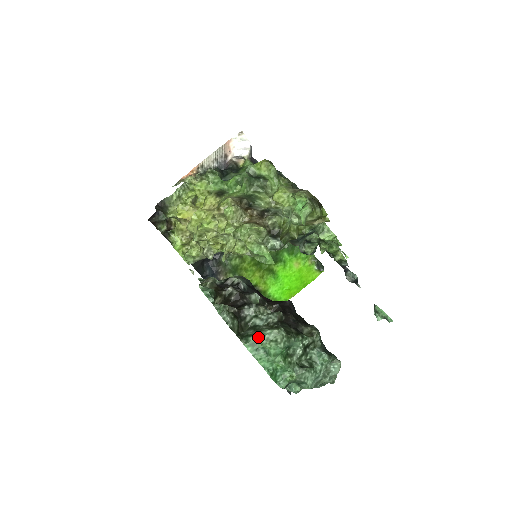
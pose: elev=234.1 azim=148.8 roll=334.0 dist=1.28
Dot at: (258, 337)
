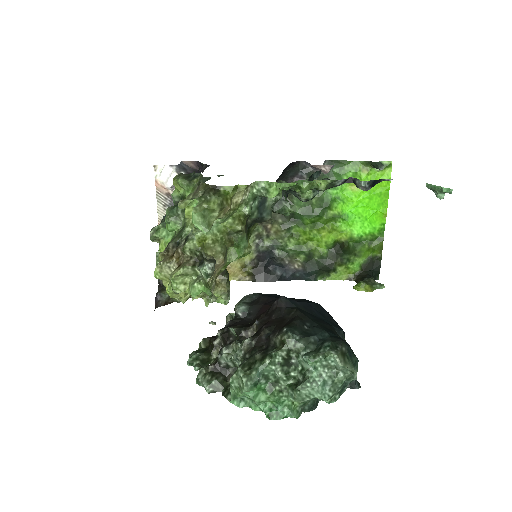
Dot at: (232, 388)
